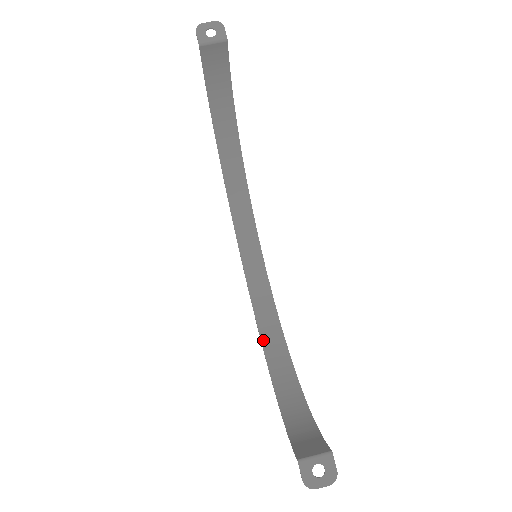
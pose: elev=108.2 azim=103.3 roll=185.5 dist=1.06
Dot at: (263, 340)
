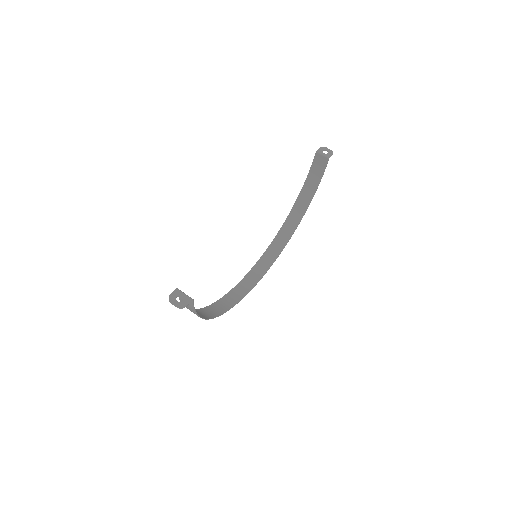
Dot at: (218, 301)
